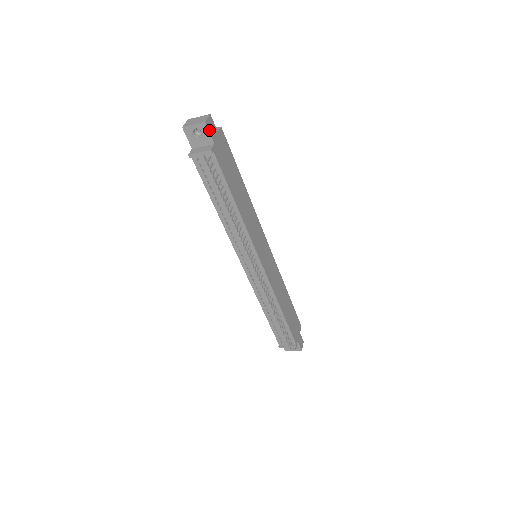
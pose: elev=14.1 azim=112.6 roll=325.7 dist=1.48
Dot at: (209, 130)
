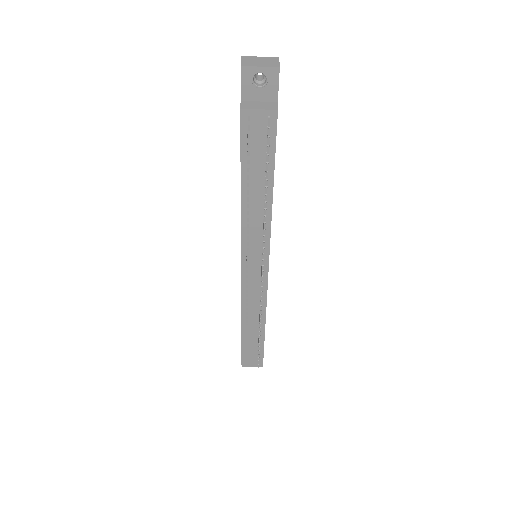
Dot at: (278, 80)
